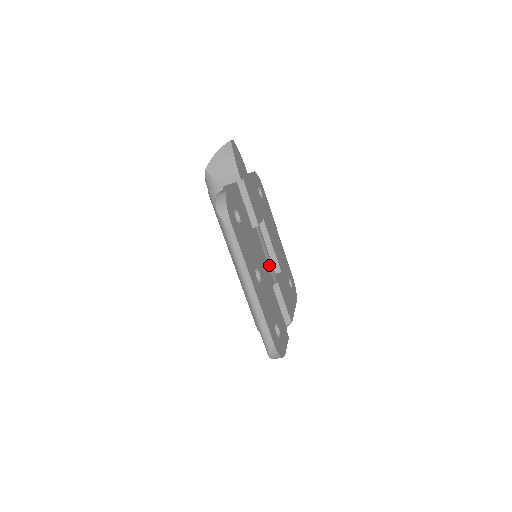
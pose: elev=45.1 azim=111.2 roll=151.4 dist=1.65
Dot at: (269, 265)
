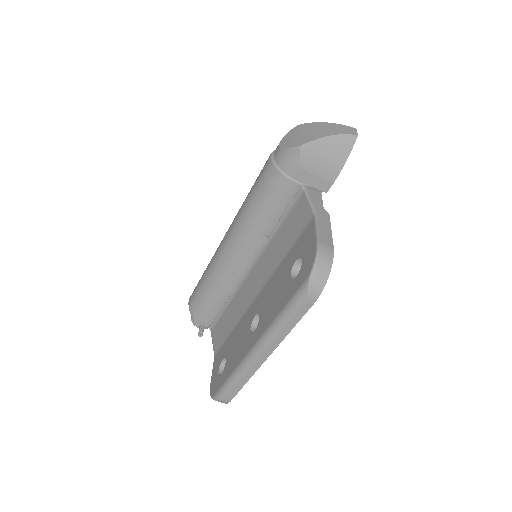
Dot at: occluded
